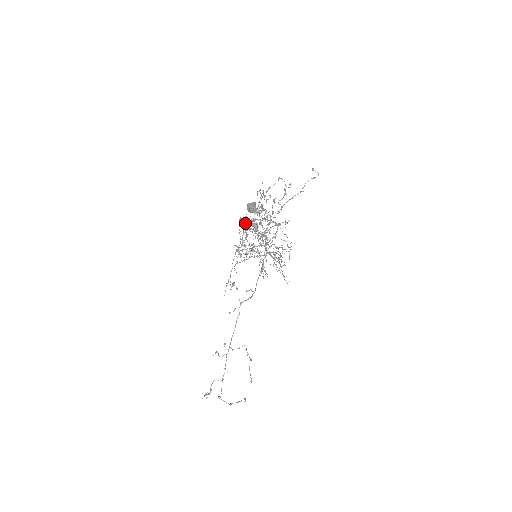
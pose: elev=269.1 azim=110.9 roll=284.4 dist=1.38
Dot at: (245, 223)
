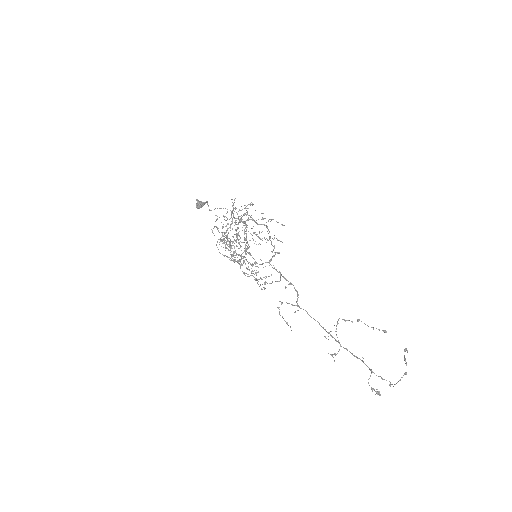
Dot at: (221, 241)
